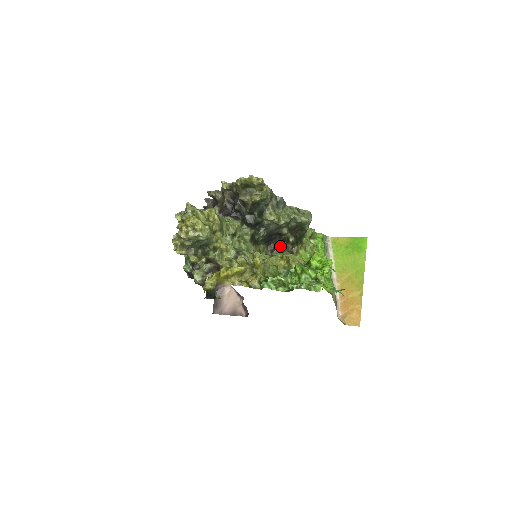
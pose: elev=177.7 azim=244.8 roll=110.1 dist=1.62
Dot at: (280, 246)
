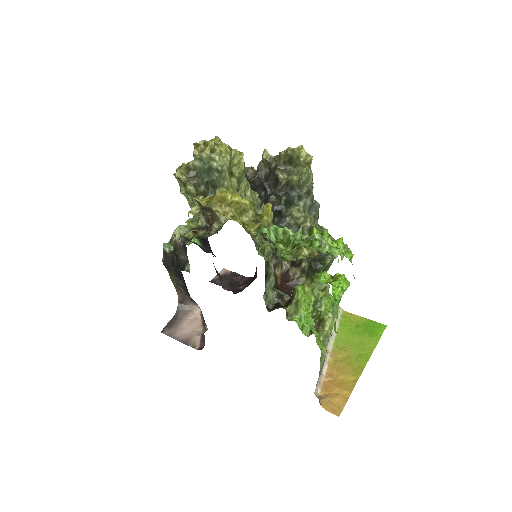
Dot at: (288, 265)
